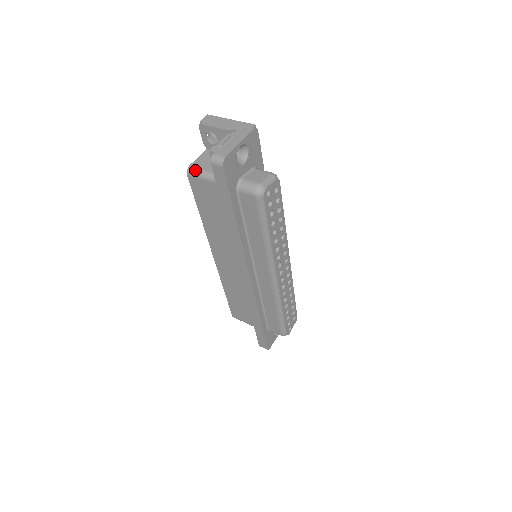
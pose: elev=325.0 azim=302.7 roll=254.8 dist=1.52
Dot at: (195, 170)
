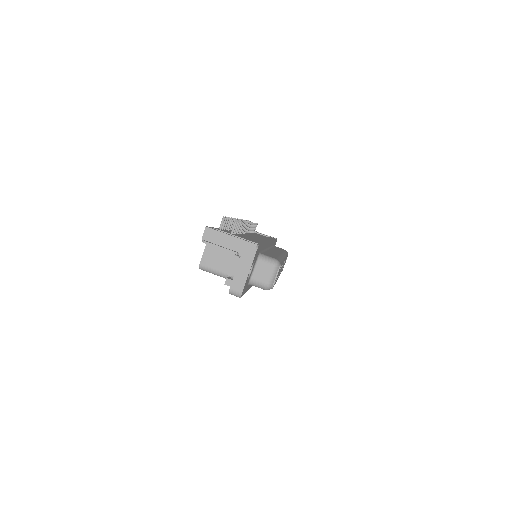
Dot at: (207, 269)
